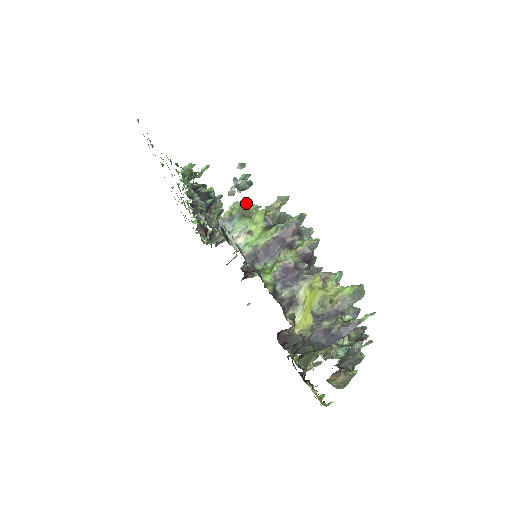
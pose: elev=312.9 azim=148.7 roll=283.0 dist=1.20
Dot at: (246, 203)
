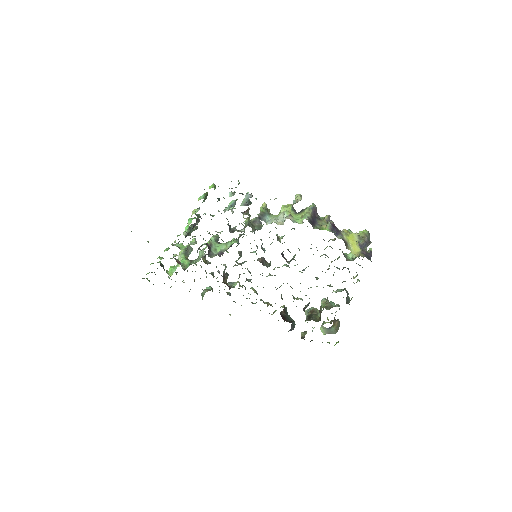
Dot at: (266, 206)
